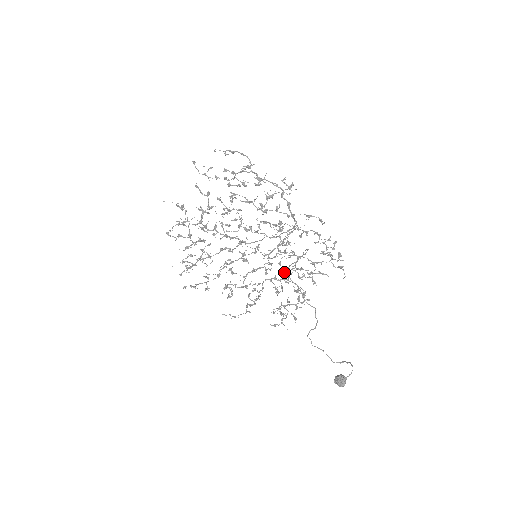
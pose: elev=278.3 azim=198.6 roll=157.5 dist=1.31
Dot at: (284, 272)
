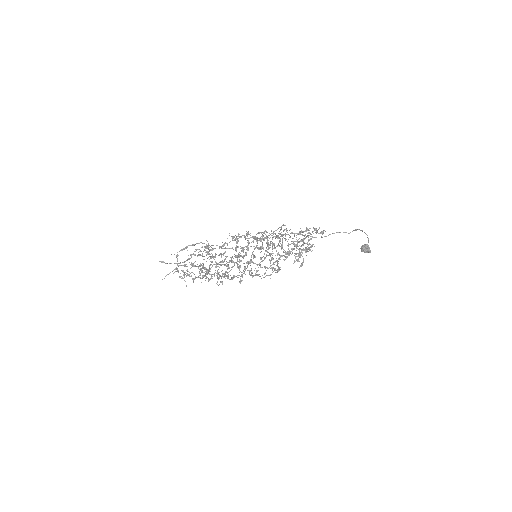
Dot at: occluded
